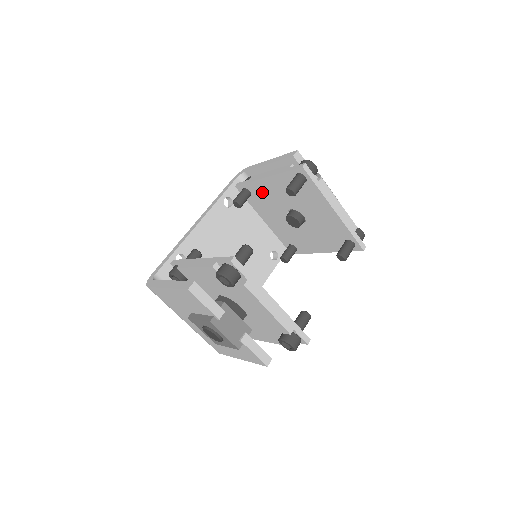
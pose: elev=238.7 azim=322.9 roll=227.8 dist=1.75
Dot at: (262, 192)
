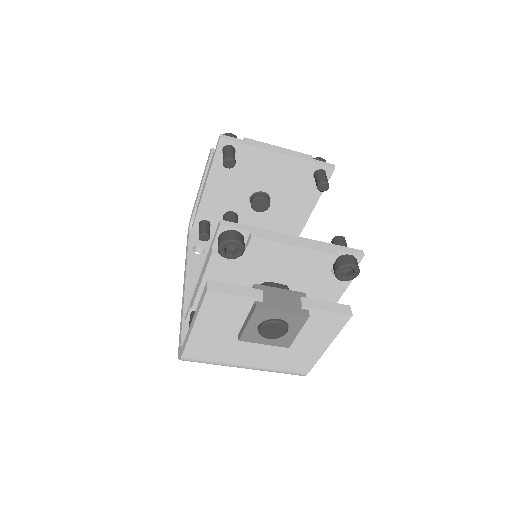
Dot at: (215, 208)
